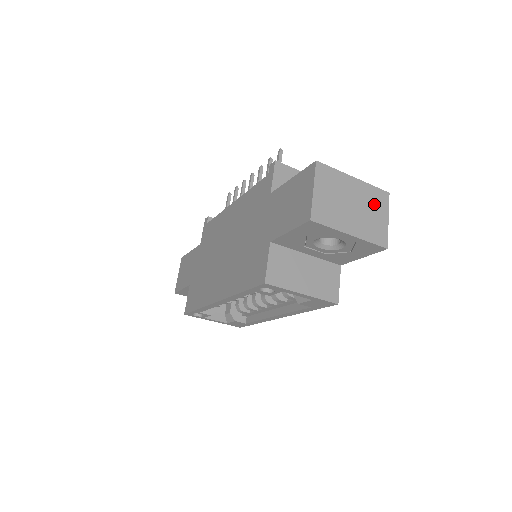
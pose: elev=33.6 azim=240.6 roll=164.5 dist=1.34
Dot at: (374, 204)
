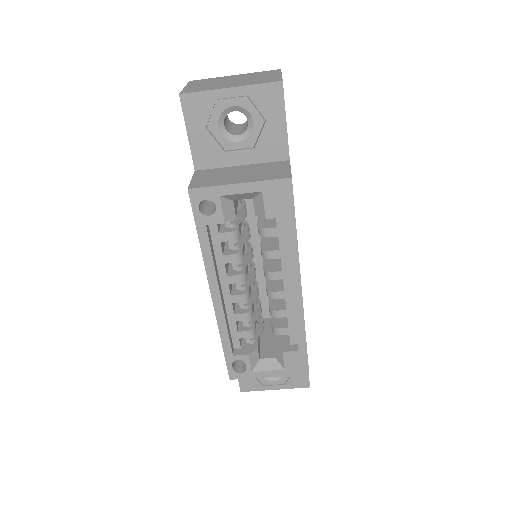
Dot at: (261, 75)
